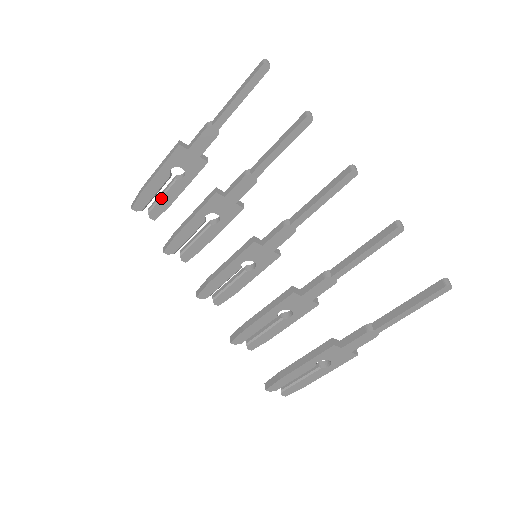
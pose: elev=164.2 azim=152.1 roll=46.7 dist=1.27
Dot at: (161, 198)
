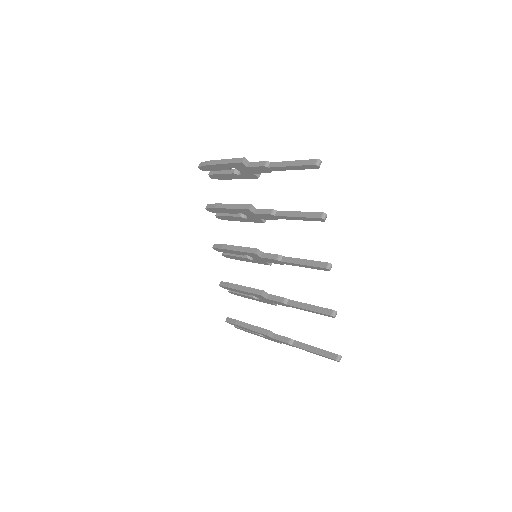
Dot at: (220, 174)
